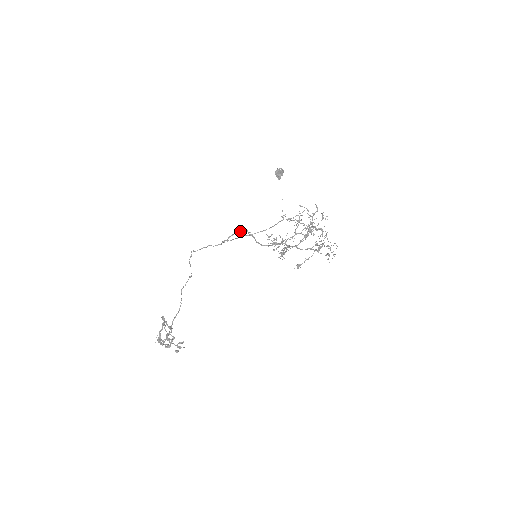
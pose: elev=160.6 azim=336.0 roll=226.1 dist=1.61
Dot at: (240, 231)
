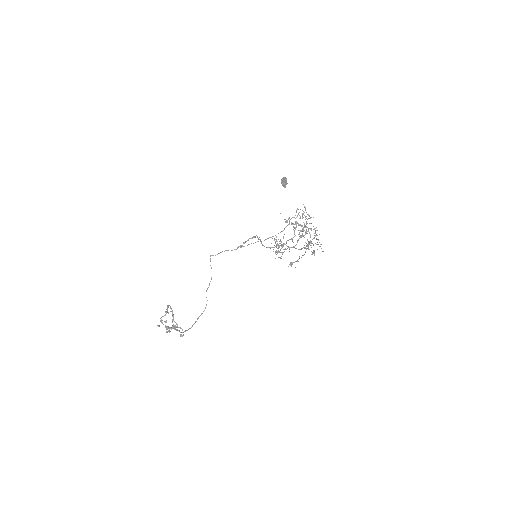
Dot at: (252, 237)
